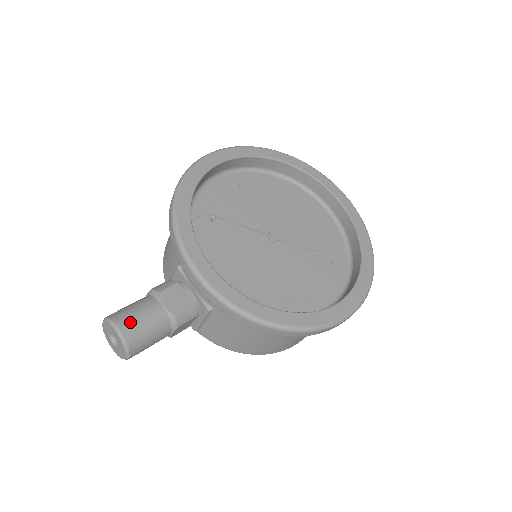
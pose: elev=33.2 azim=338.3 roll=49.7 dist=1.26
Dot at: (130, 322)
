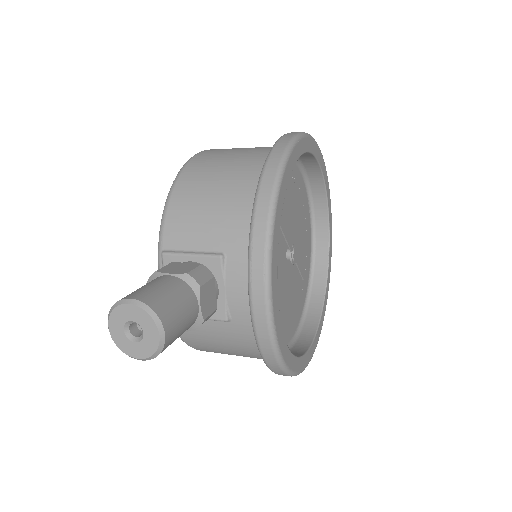
Dot at: (174, 324)
